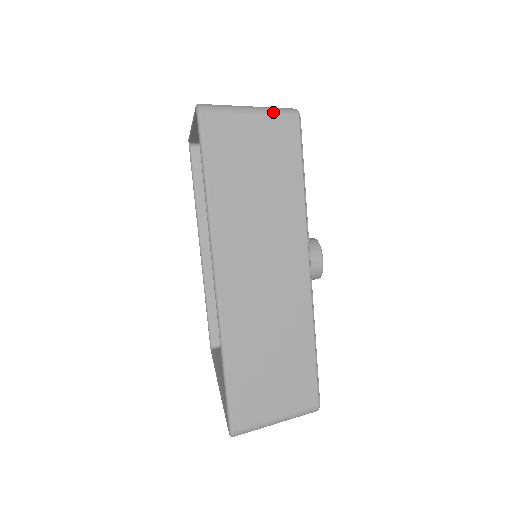
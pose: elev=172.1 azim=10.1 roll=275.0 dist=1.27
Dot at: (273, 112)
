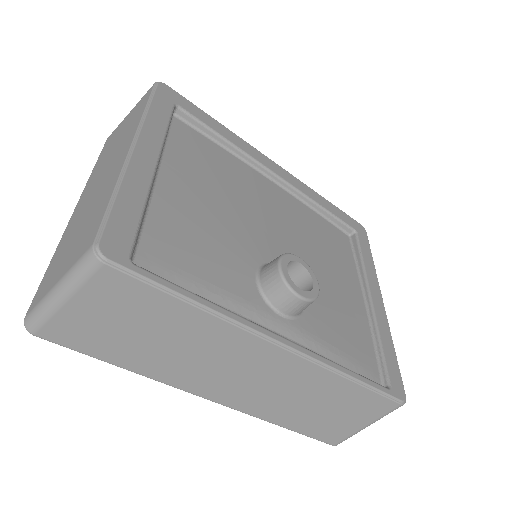
Dot at: (77, 280)
